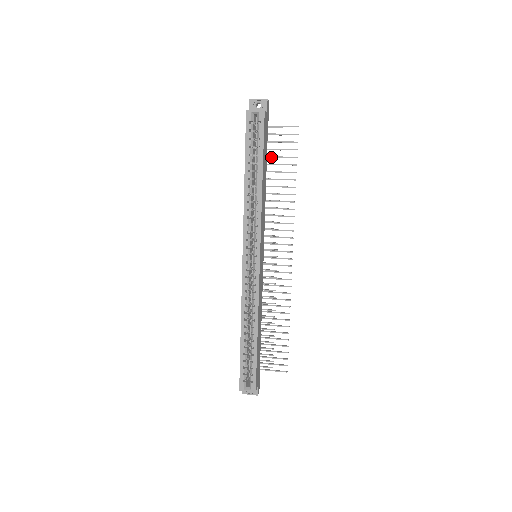
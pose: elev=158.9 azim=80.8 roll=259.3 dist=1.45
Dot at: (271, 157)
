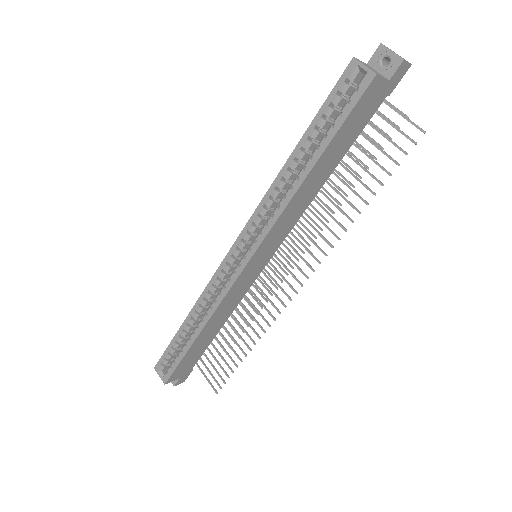
Dot at: (364, 149)
